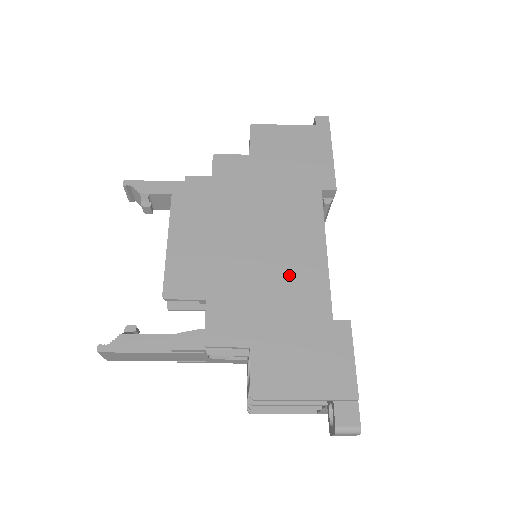
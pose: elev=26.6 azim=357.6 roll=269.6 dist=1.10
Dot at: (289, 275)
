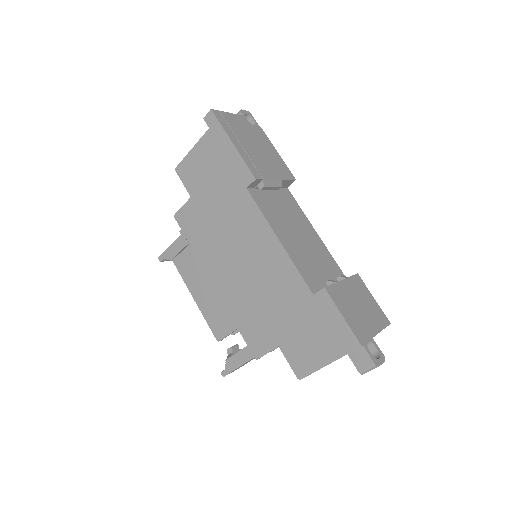
Dot at: (269, 279)
